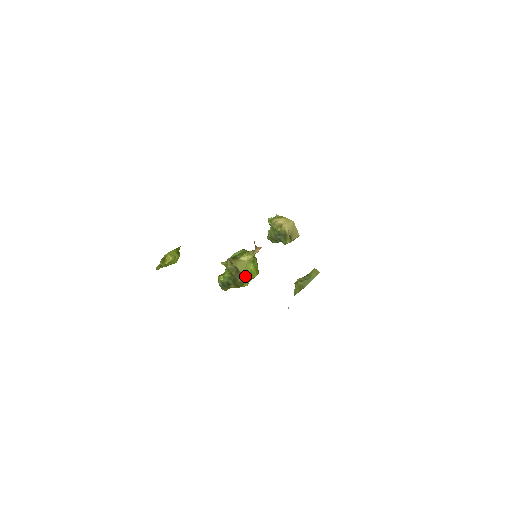
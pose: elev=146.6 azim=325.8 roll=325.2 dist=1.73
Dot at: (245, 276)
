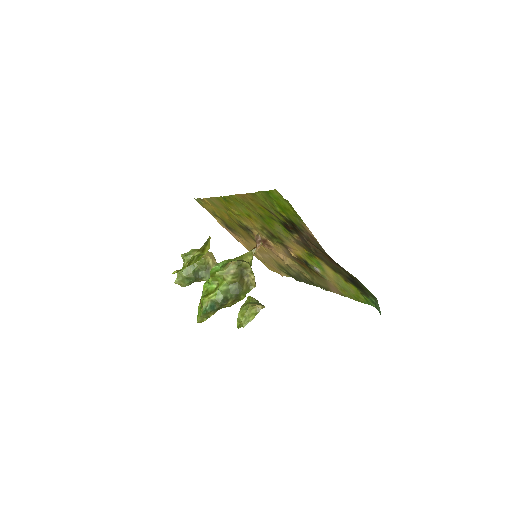
Dot at: (254, 278)
